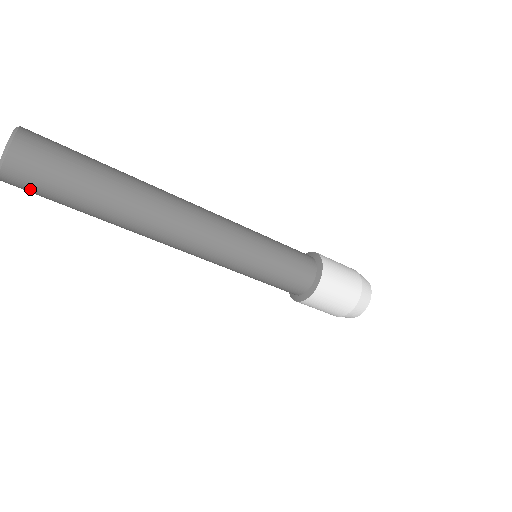
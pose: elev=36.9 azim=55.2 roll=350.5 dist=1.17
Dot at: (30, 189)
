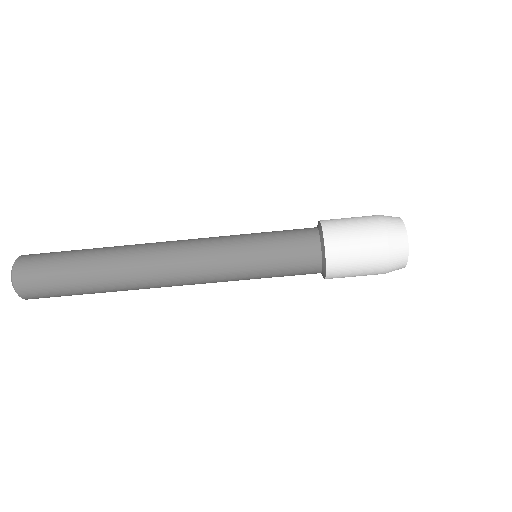
Dot at: (36, 280)
